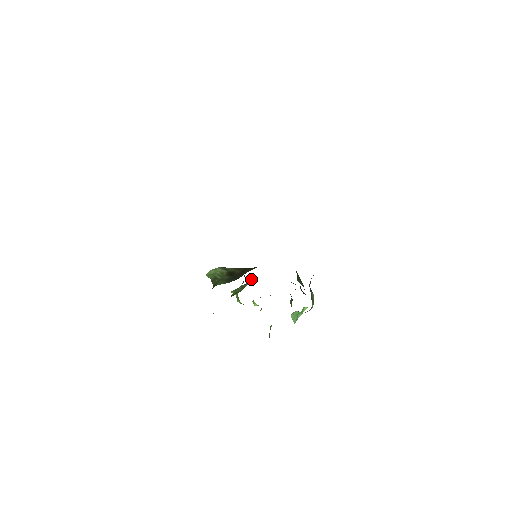
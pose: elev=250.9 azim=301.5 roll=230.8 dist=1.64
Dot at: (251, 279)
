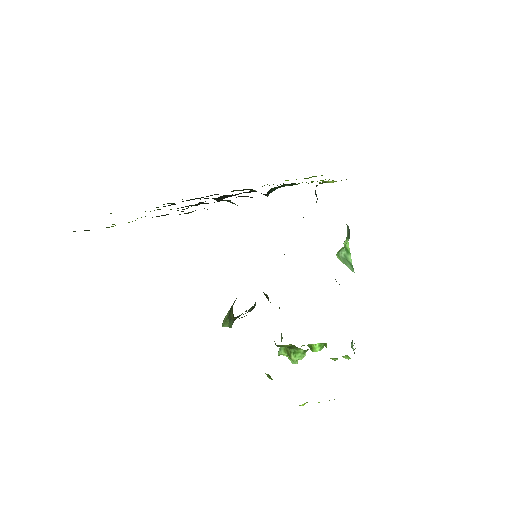
Dot at: occluded
